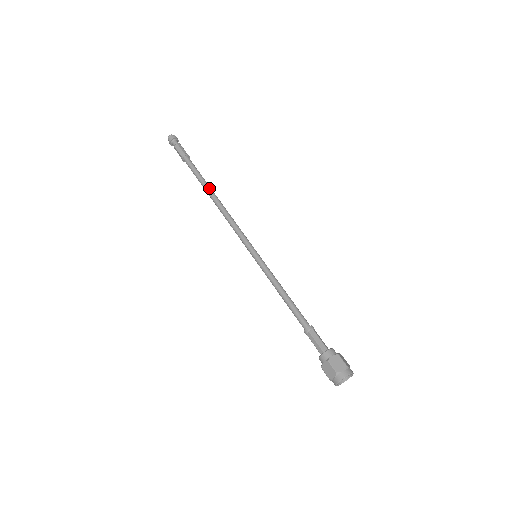
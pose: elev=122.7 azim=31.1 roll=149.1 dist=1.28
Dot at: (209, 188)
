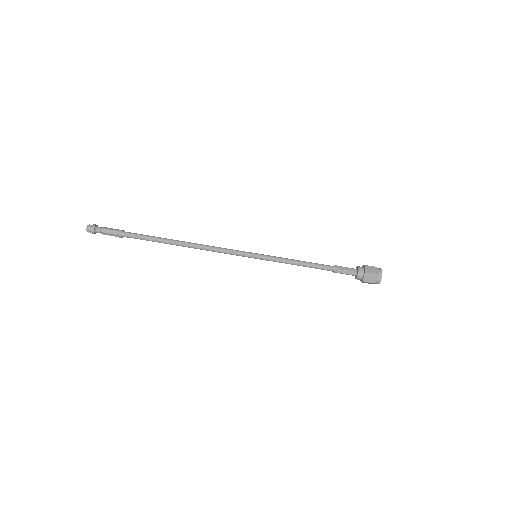
Dot at: (171, 240)
